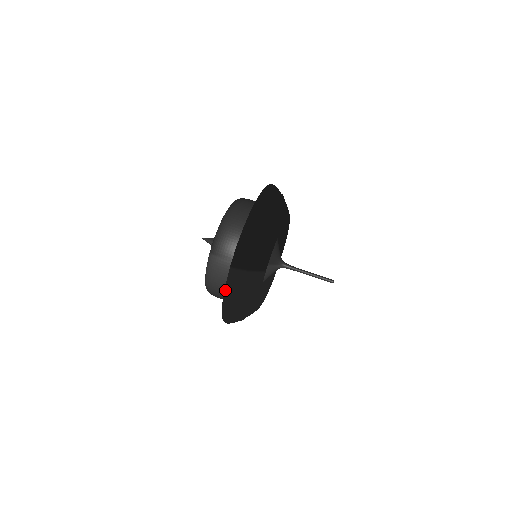
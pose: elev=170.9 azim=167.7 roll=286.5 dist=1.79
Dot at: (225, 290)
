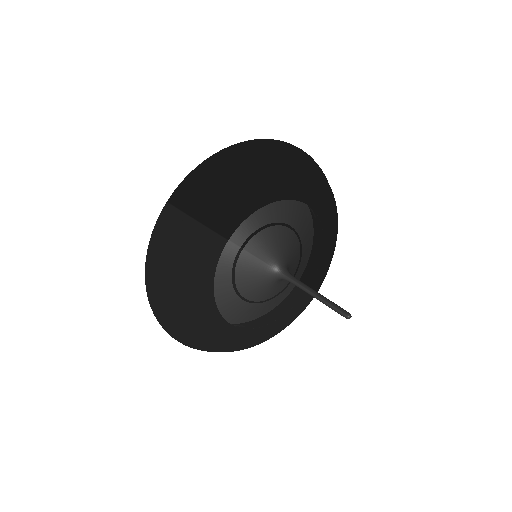
Dot at: (150, 239)
